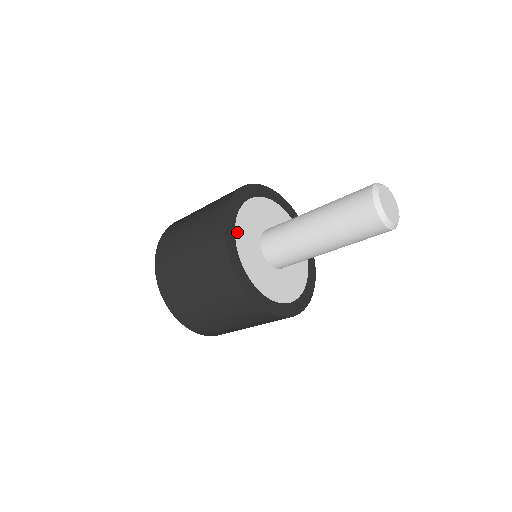
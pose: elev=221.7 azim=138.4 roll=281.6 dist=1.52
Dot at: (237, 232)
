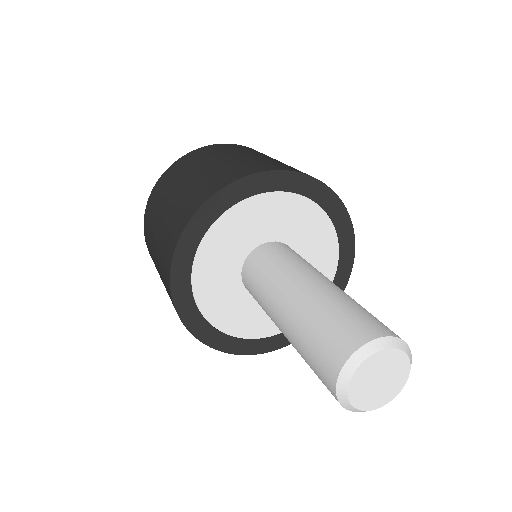
Dot at: (204, 245)
